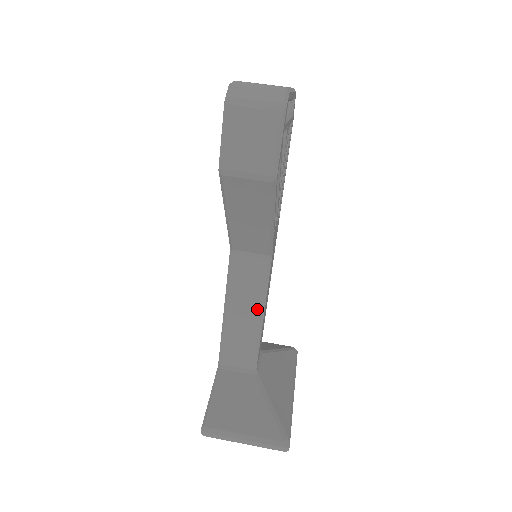
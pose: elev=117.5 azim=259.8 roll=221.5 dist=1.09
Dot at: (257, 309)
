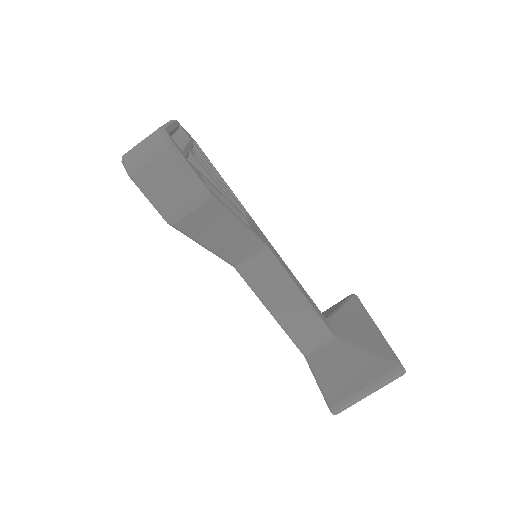
Dot at: (292, 292)
